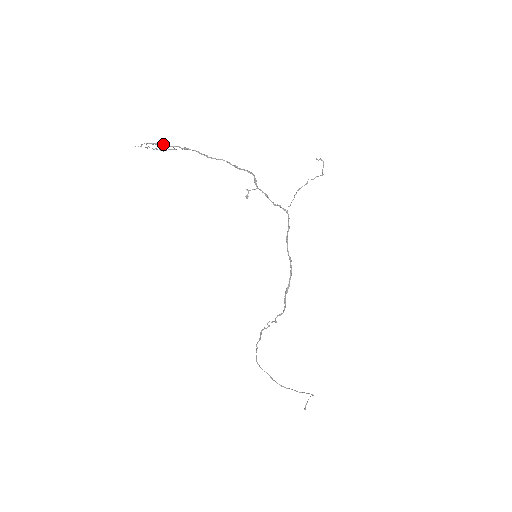
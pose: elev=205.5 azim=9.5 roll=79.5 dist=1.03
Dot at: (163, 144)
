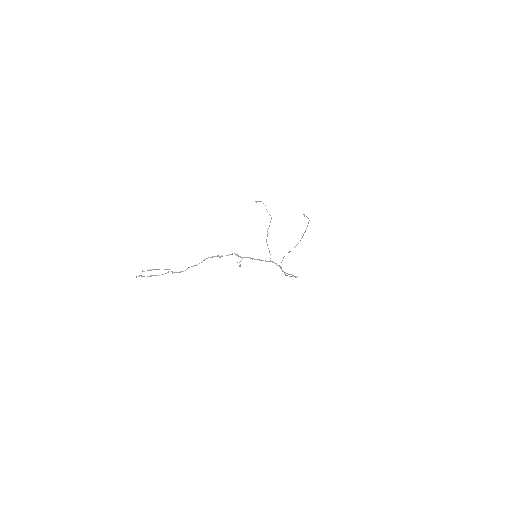
Dot at: occluded
